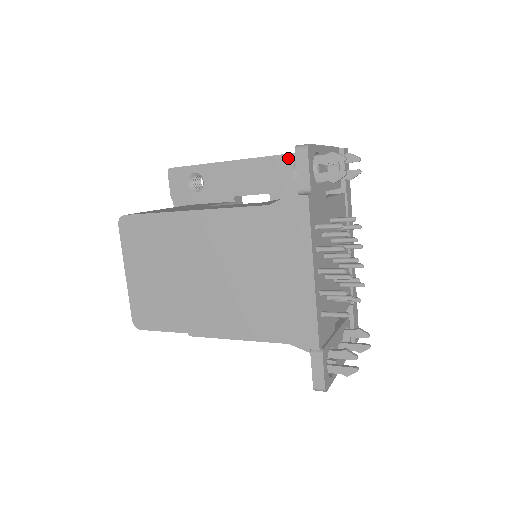
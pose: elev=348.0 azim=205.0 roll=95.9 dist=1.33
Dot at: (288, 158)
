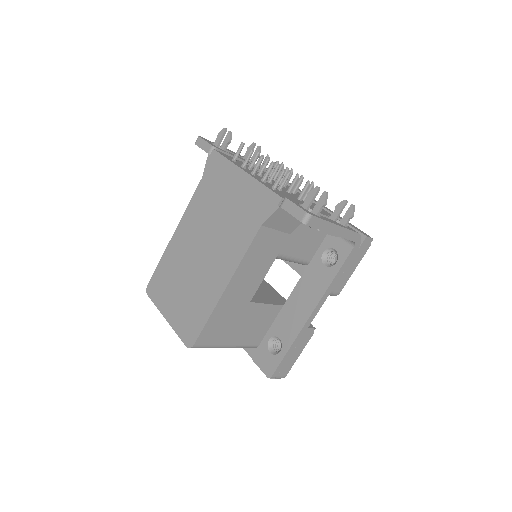
Dot at: occluded
